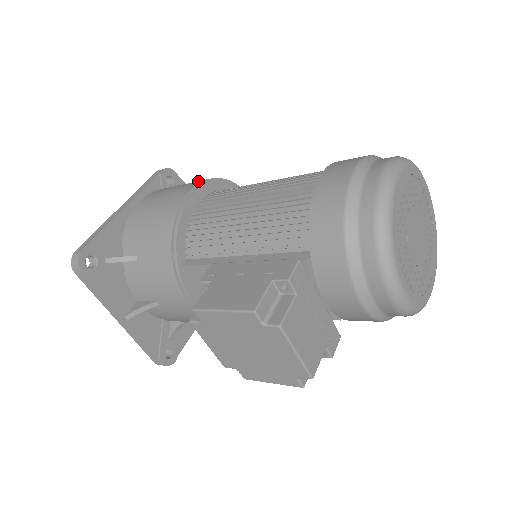
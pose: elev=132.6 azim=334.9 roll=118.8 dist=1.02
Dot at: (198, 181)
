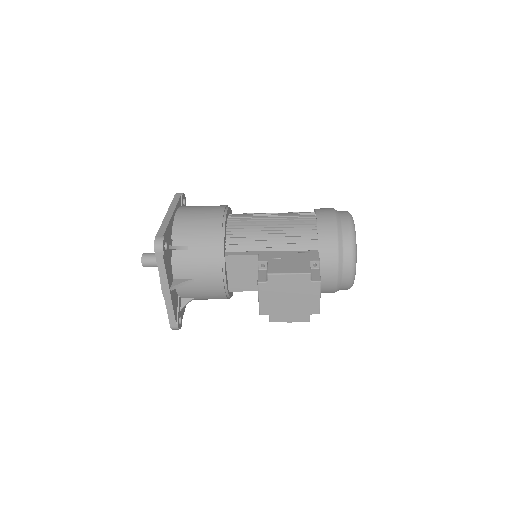
Dot at: (220, 205)
